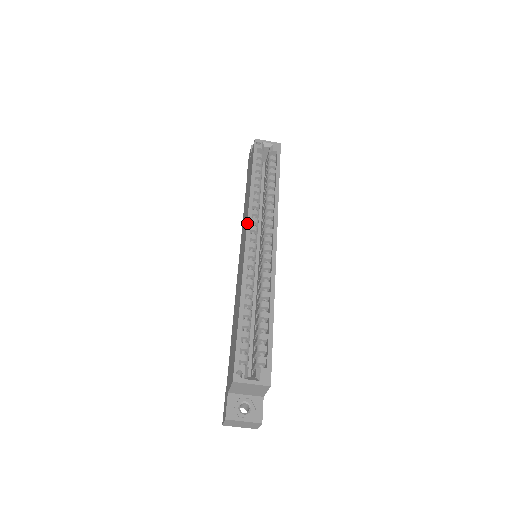
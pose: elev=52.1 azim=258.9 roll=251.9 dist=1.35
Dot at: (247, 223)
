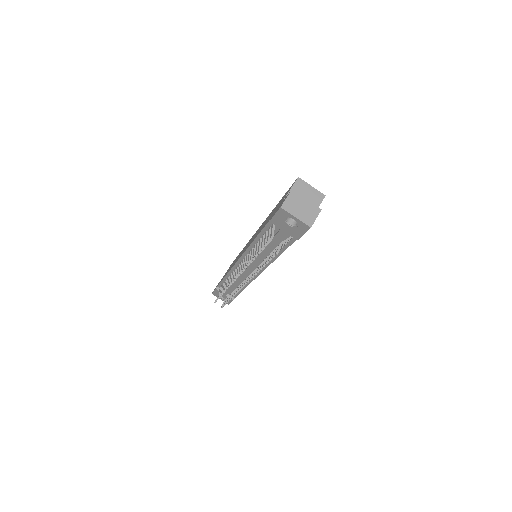
Dot at: occluded
